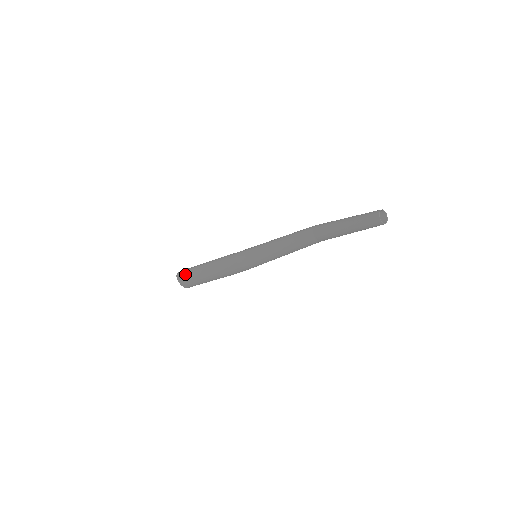
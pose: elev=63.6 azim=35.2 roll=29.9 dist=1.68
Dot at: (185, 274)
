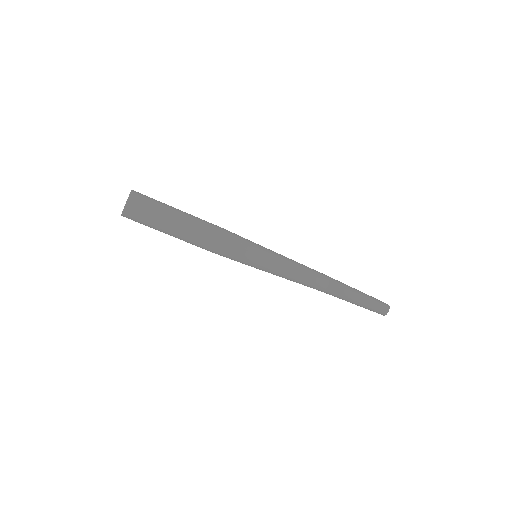
Dot at: (150, 201)
